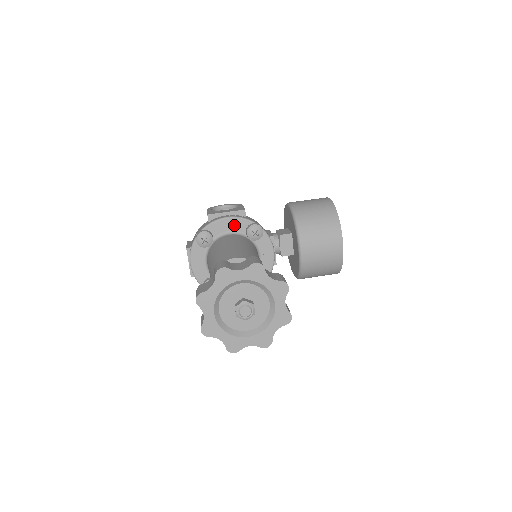
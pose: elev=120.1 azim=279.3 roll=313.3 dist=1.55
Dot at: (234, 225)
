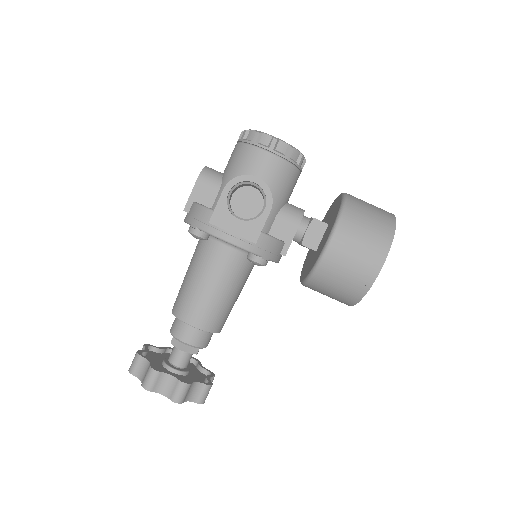
Dot at: occluded
